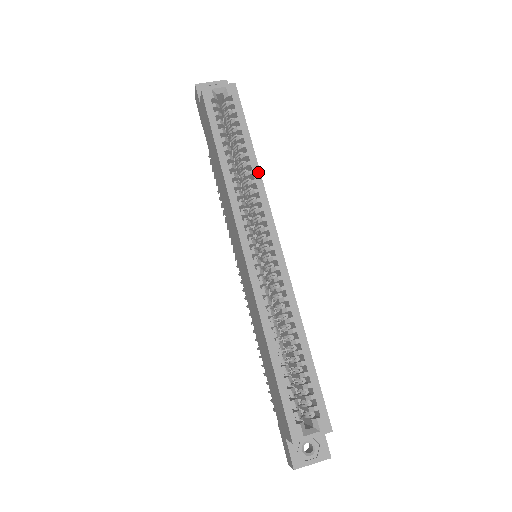
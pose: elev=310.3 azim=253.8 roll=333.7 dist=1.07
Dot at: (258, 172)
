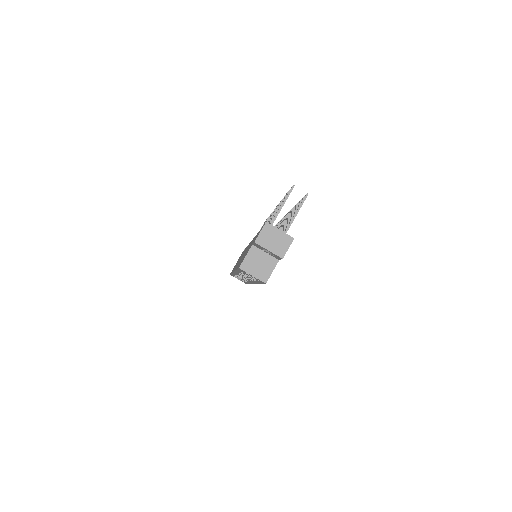
Dot at: occluded
